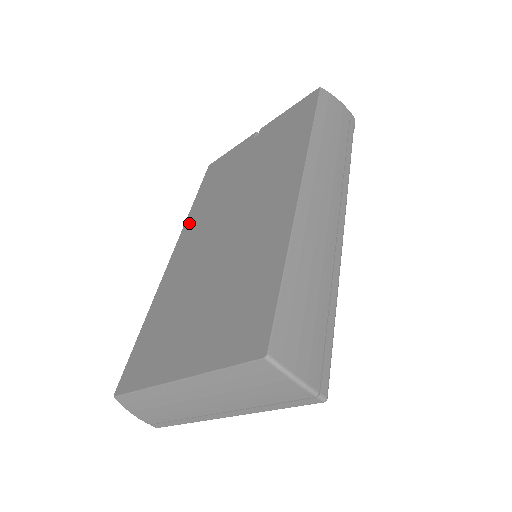
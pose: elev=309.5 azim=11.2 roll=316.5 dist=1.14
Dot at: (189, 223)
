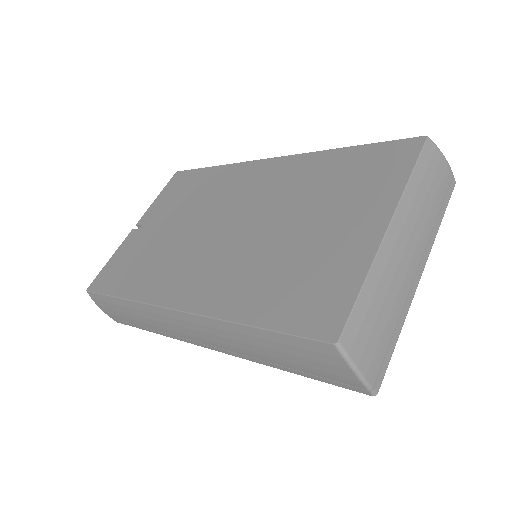
Dot at: (150, 292)
